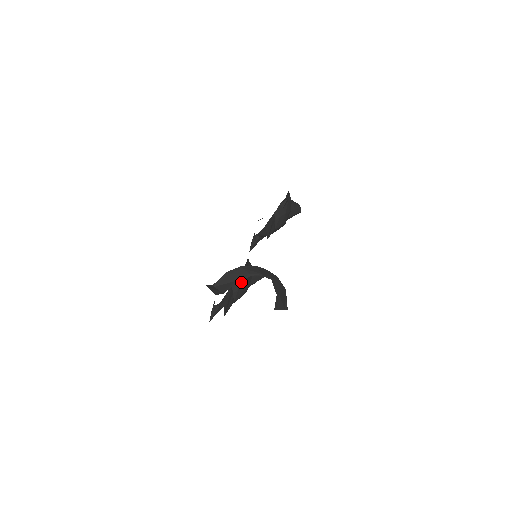
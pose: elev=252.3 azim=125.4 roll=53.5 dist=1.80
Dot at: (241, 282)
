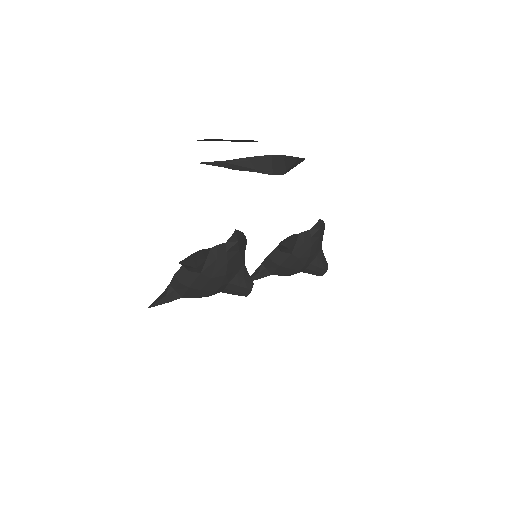
Dot at: (224, 255)
